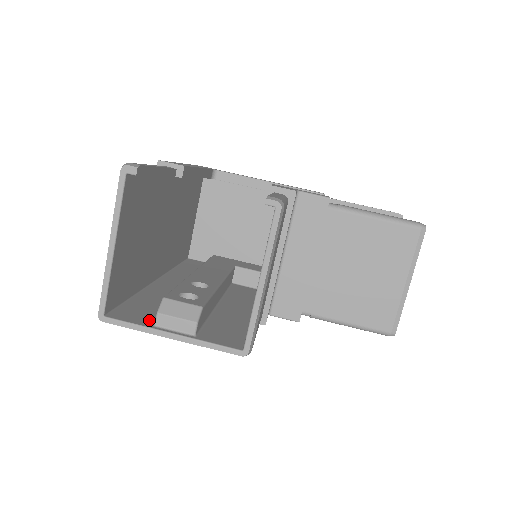
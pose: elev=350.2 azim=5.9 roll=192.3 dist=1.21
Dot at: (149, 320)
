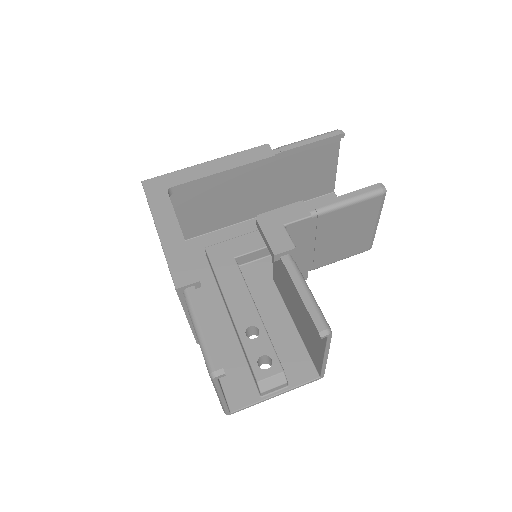
Dot at: (252, 392)
